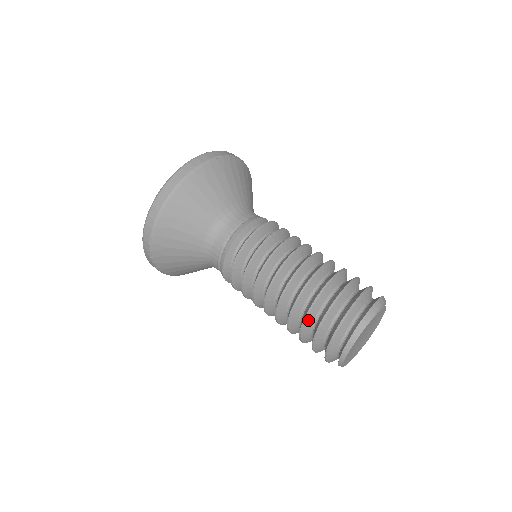
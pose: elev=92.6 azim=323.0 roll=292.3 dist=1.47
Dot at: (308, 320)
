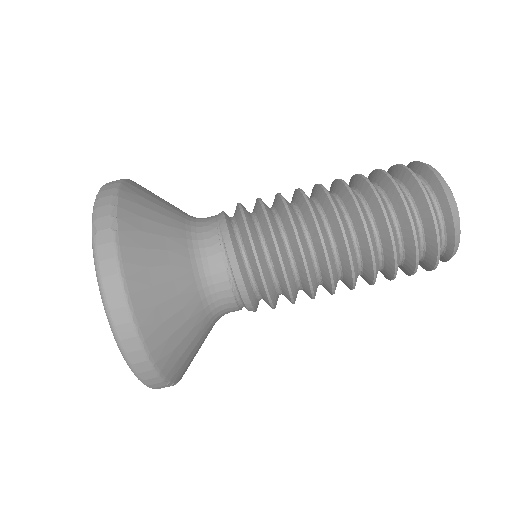
Dot at: occluded
